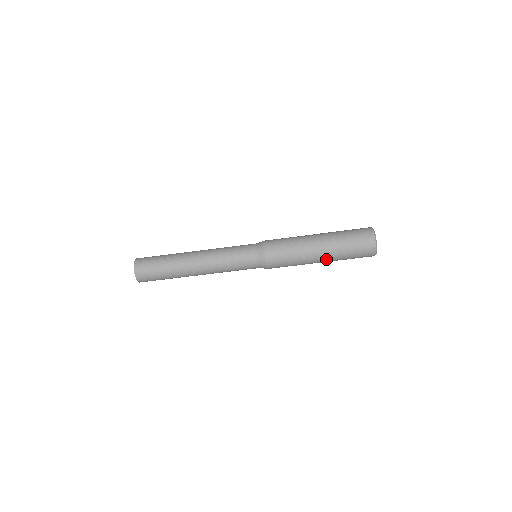
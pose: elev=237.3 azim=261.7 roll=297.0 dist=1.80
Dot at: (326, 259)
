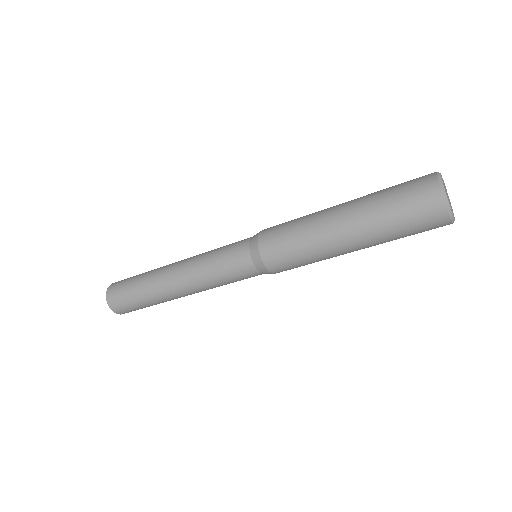
Dot at: (363, 247)
